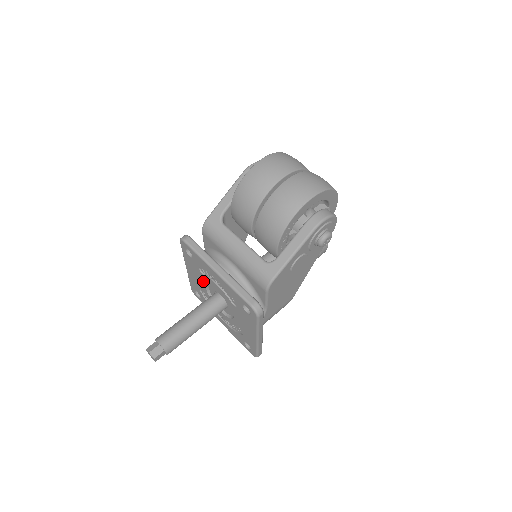
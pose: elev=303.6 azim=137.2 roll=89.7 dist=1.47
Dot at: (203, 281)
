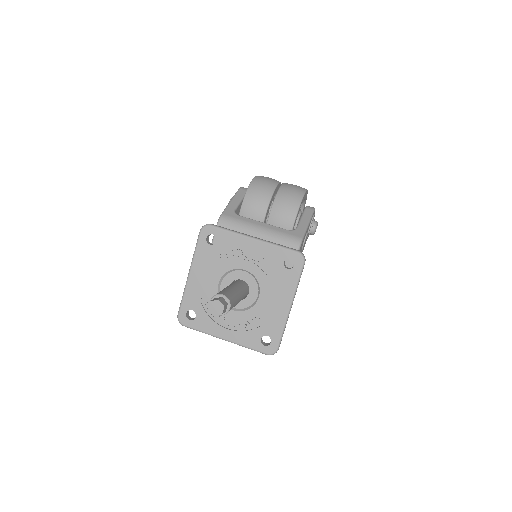
Dot at: (219, 274)
